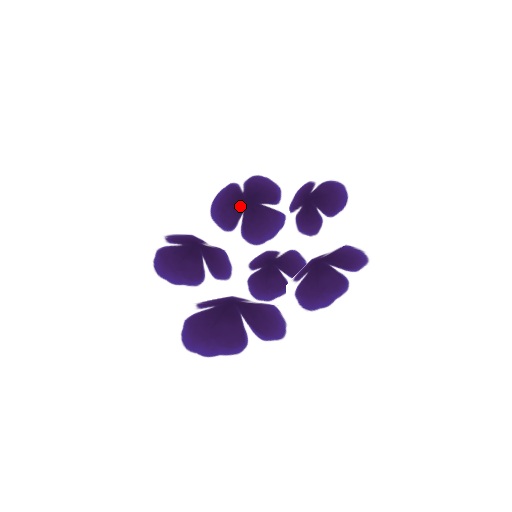
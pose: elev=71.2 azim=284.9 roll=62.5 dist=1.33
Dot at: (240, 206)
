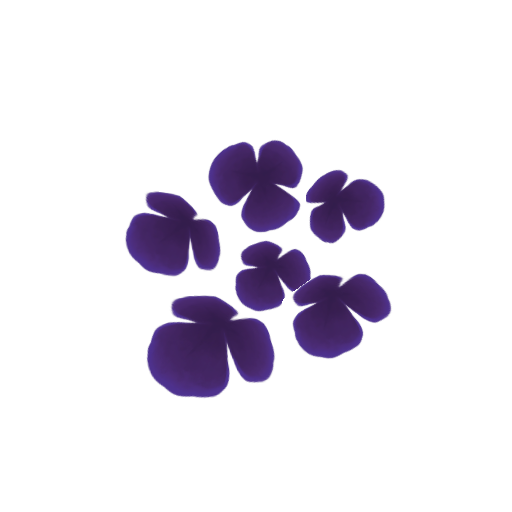
Dot at: (250, 180)
